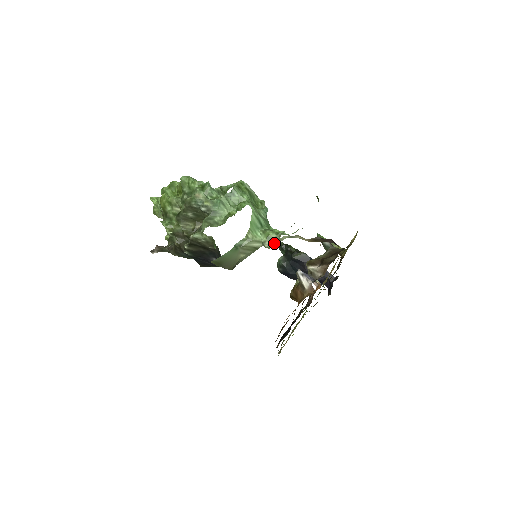
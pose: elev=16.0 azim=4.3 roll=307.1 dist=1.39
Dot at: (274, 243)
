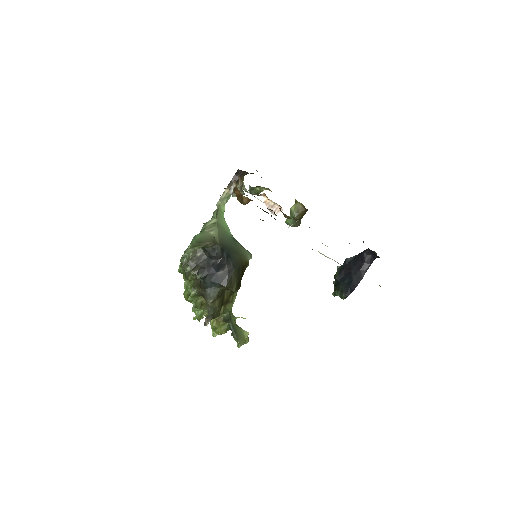
Dot at: (217, 210)
